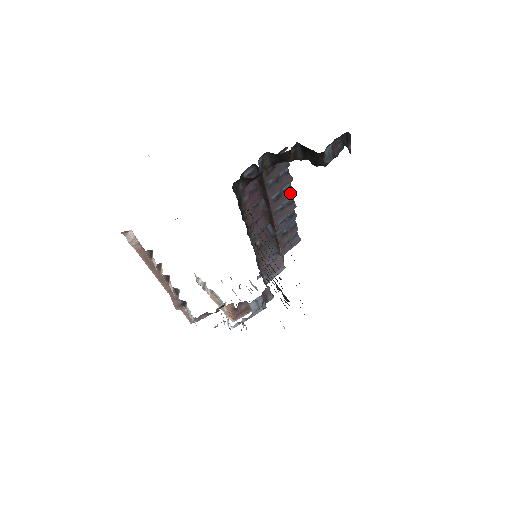
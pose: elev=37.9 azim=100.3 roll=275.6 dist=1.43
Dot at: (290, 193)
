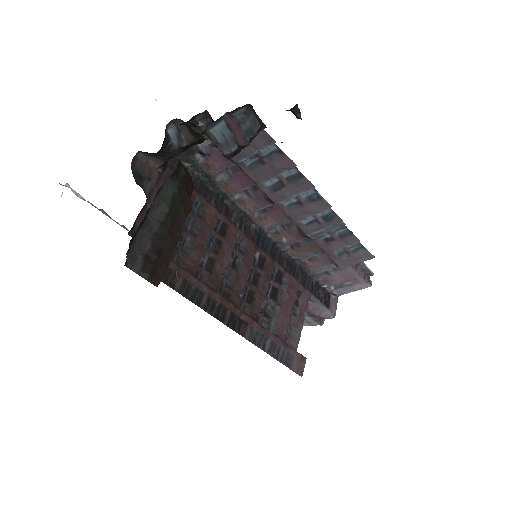
Dot at: (304, 183)
